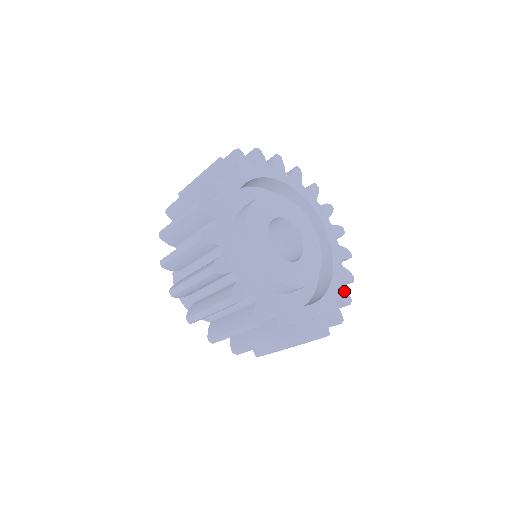
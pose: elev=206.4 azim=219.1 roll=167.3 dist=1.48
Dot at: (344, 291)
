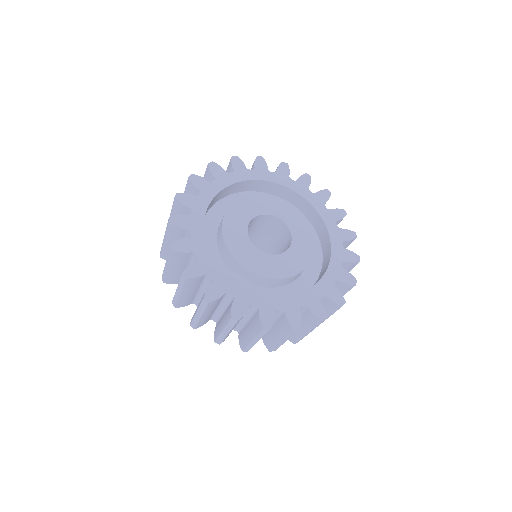
Dot at: (337, 292)
